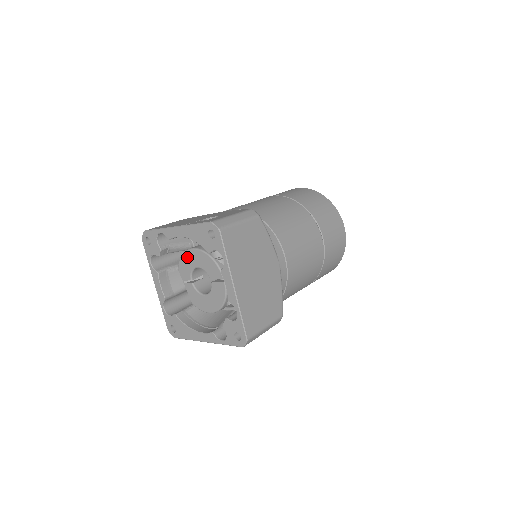
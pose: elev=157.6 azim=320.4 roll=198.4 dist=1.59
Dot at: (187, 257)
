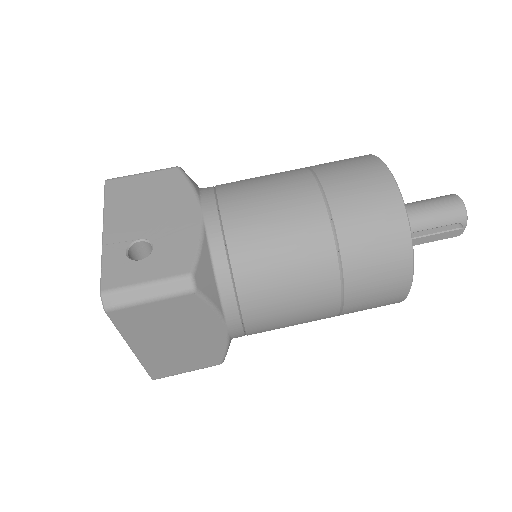
Dot at: occluded
